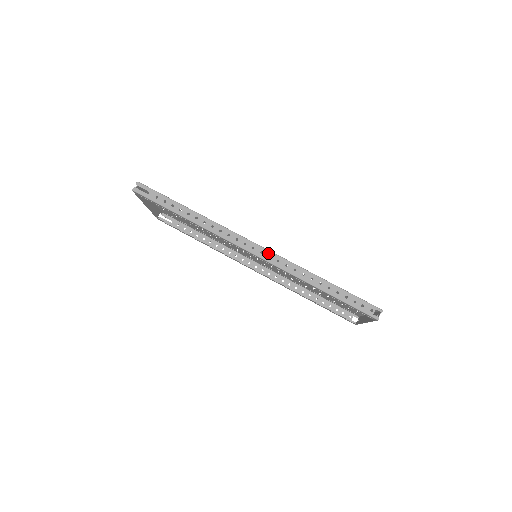
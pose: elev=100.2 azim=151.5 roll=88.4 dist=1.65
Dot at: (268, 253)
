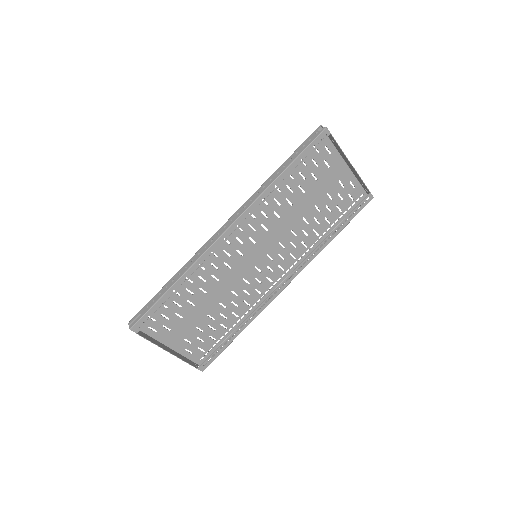
Dot at: (235, 215)
